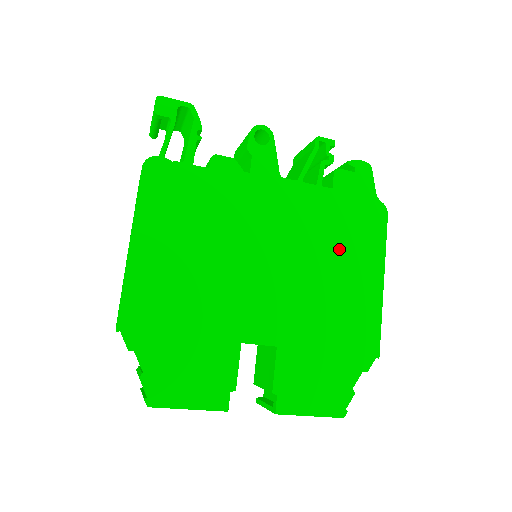
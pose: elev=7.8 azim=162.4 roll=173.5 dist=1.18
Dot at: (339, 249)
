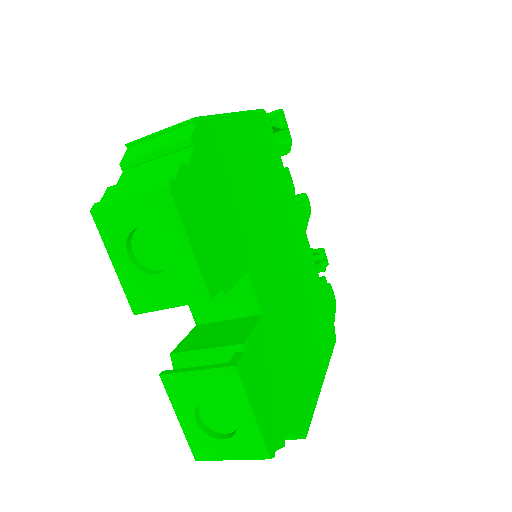
Dot at: (313, 318)
